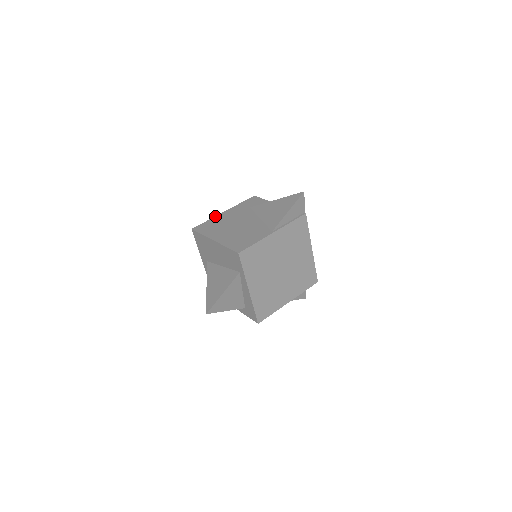
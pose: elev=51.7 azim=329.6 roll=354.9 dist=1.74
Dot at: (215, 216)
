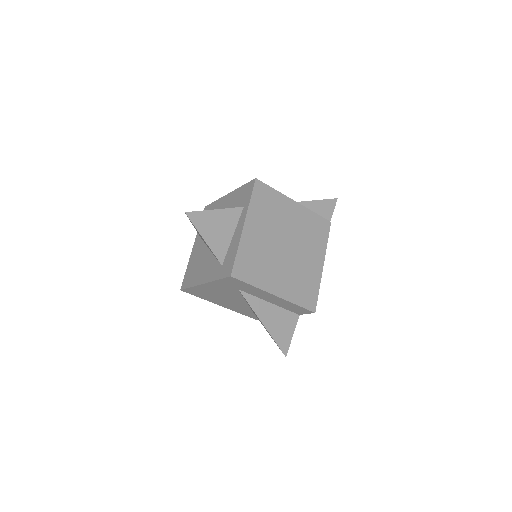
Dot at: occluded
